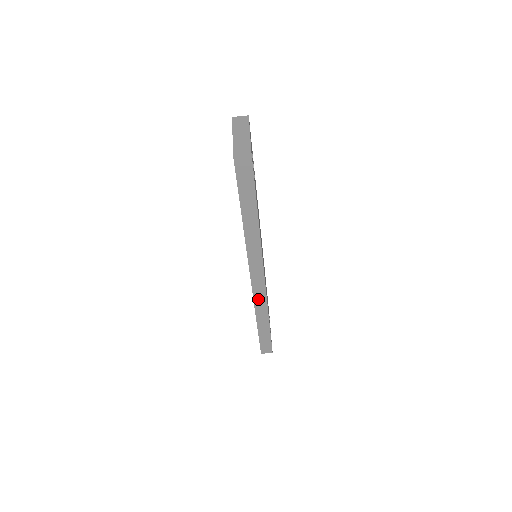
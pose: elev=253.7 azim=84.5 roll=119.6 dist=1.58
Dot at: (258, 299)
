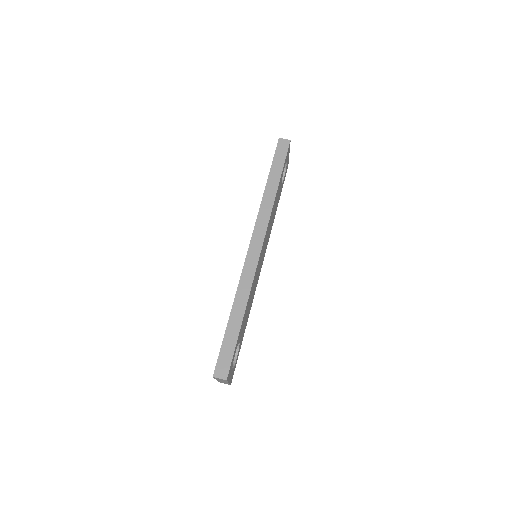
Dot at: (245, 277)
